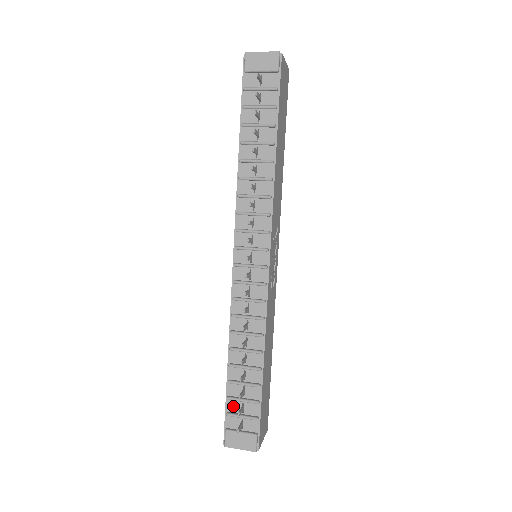
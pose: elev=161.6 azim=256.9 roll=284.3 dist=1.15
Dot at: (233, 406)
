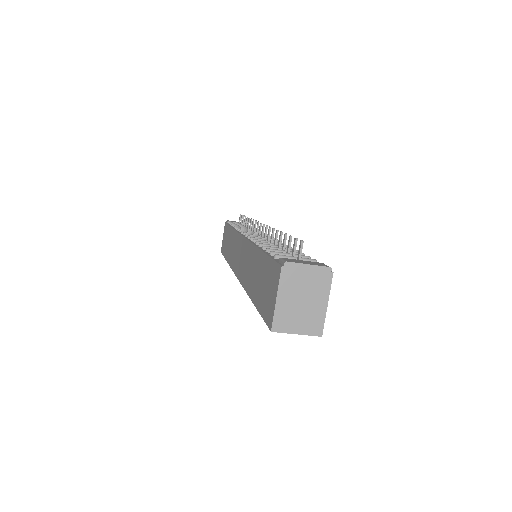
Dot at: occluded
